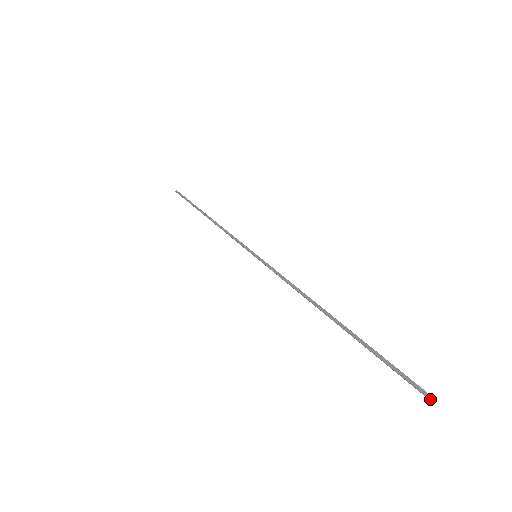
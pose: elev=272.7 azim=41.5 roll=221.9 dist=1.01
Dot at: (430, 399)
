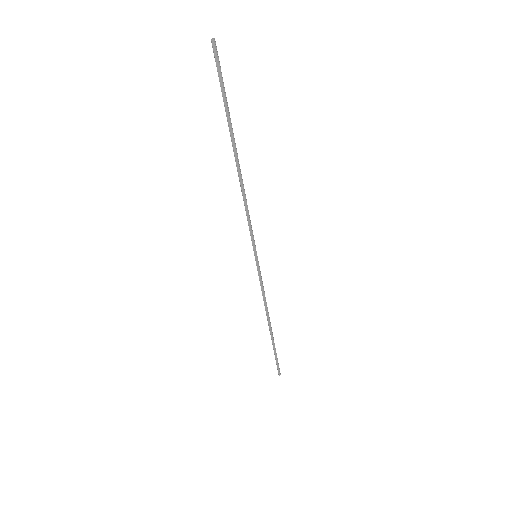
Dot at: (211, 40)
